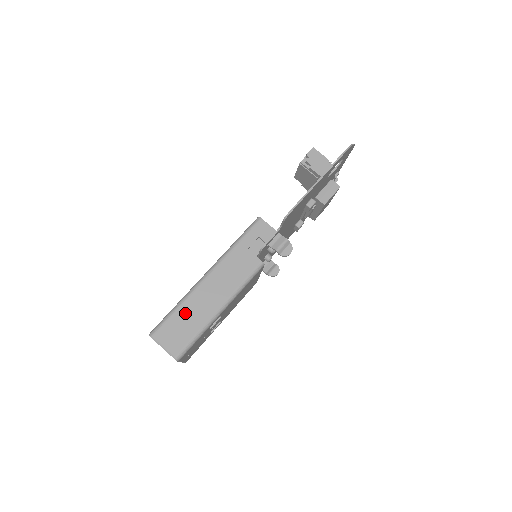
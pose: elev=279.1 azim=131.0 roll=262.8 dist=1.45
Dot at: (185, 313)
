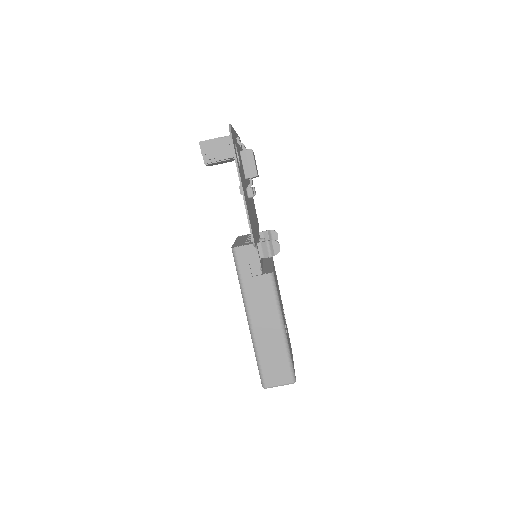
Dot at: (266, 356)
